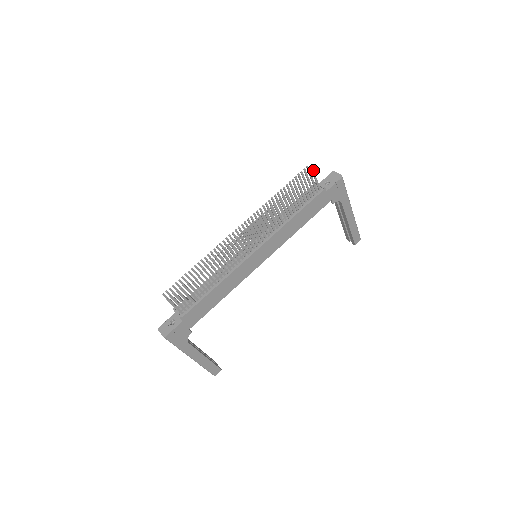
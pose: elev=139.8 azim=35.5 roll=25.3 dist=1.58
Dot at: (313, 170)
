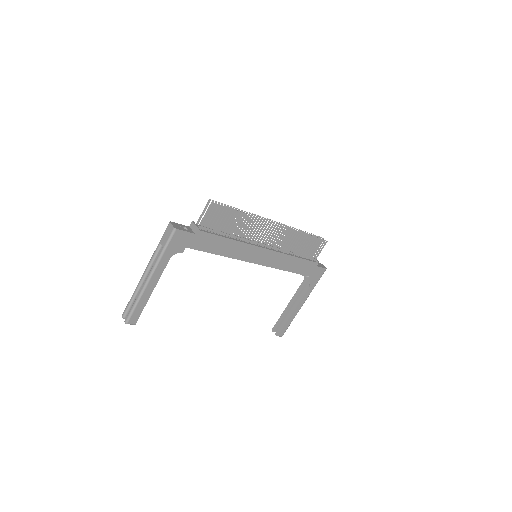
Dot at: occluded
